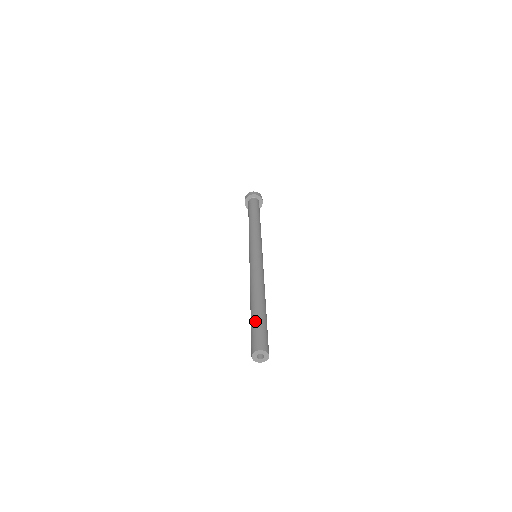
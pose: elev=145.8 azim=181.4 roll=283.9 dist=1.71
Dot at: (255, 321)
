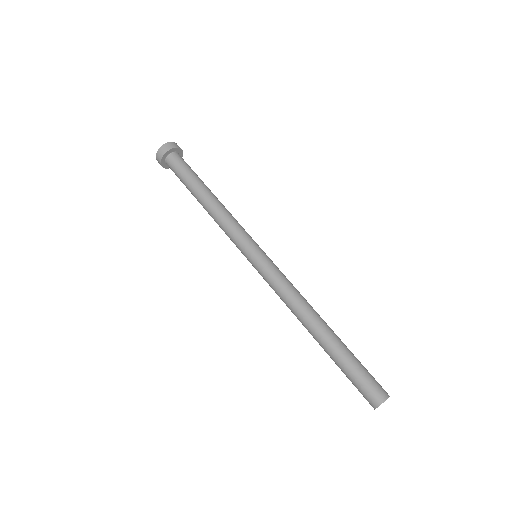
Dot at: (344, 367)
